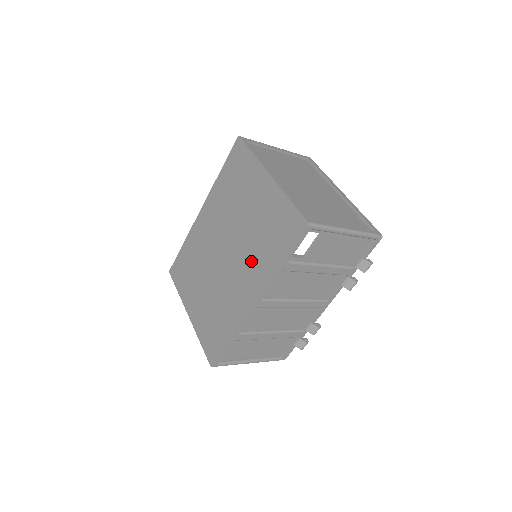
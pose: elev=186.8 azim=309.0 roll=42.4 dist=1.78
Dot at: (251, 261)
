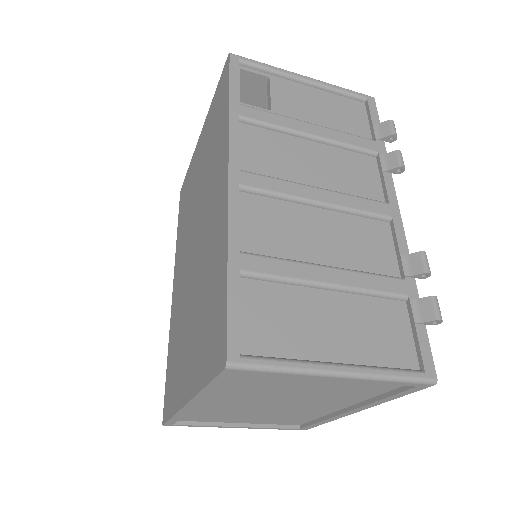
Dot at: (211, 178)
